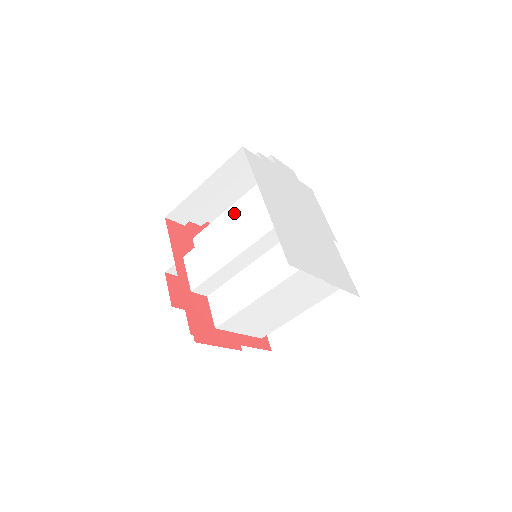
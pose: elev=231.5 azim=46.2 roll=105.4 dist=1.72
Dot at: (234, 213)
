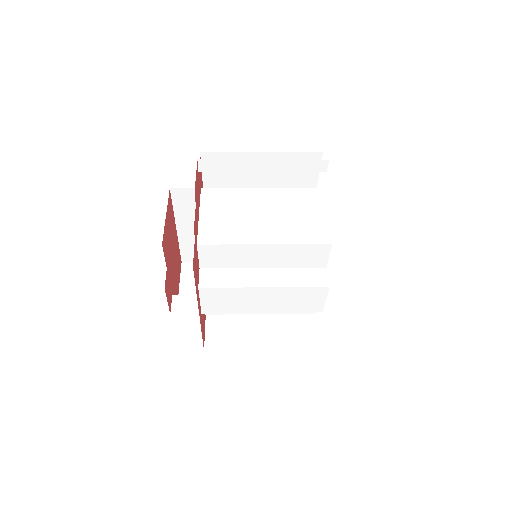
Dot at: (269, 253)
